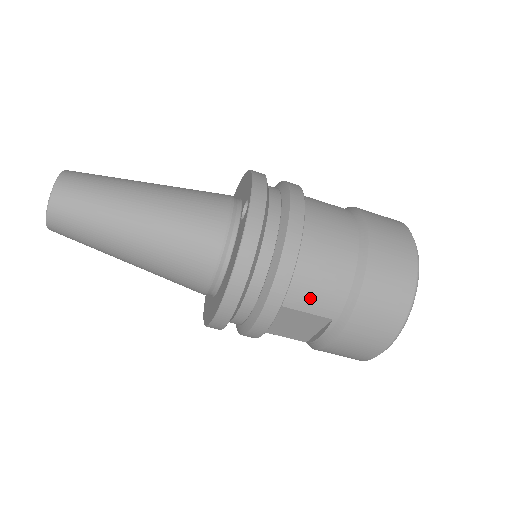
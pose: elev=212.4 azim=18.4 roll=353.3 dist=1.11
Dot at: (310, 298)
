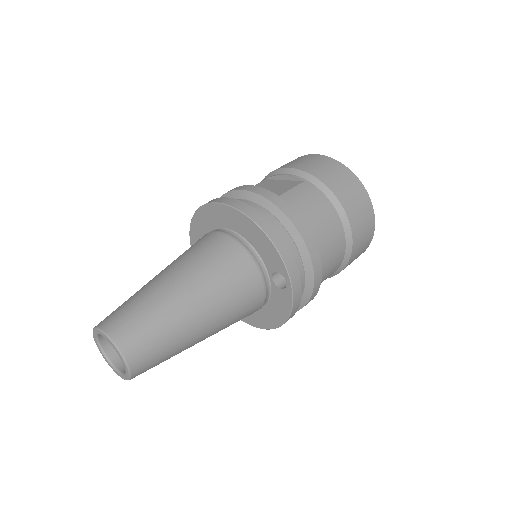
Dot at: occluded
